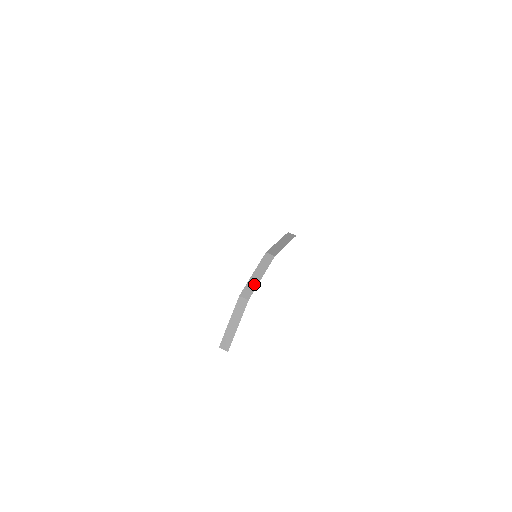
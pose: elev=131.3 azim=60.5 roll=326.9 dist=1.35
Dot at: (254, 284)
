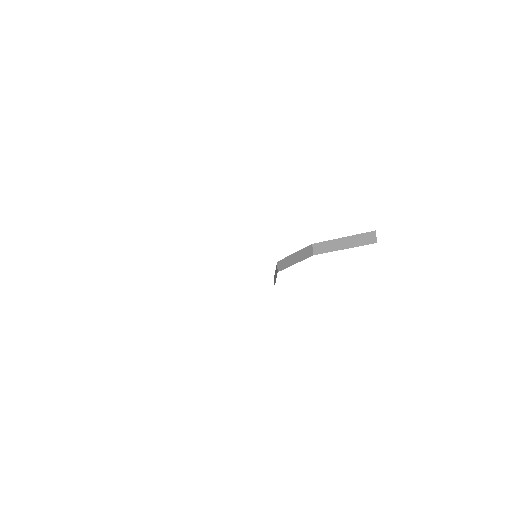
Dot at: (288, 263)
